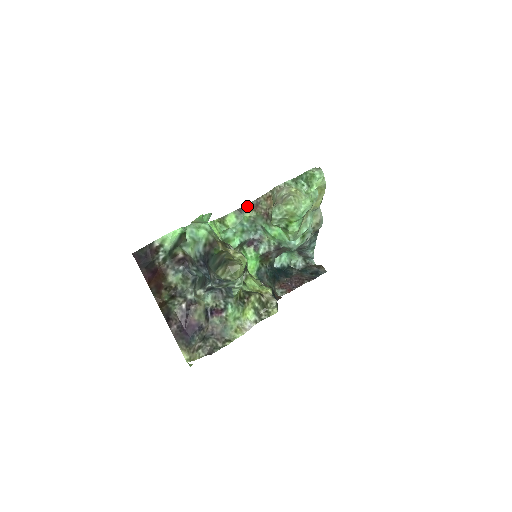
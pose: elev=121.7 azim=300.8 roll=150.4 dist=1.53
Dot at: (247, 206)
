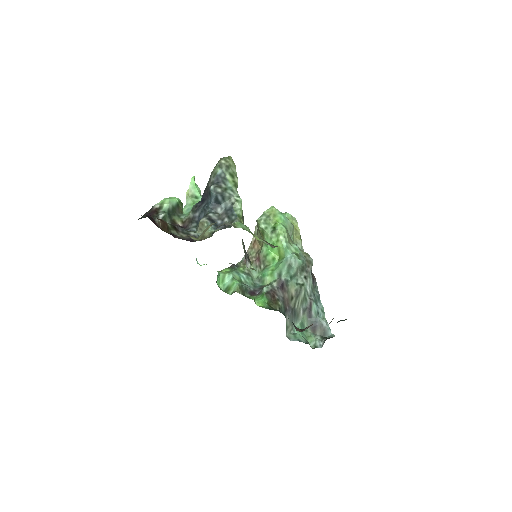
Dot at: (239, 264)
